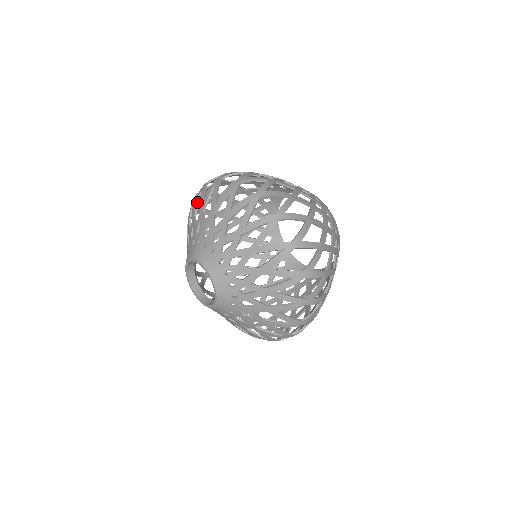
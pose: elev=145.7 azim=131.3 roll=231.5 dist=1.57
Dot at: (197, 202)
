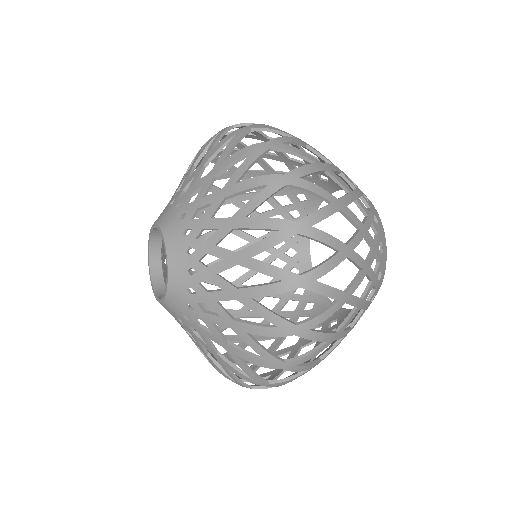
Dot at: occluded
